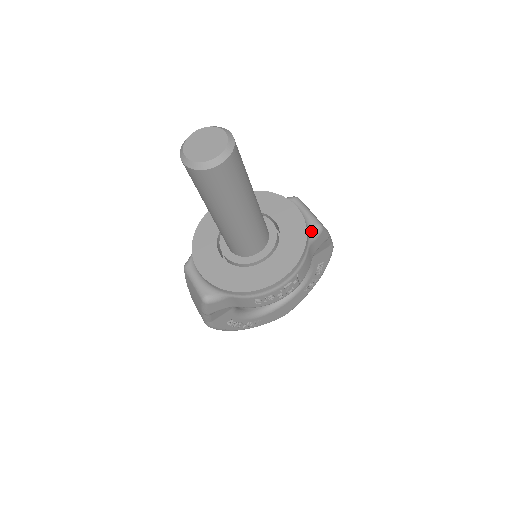
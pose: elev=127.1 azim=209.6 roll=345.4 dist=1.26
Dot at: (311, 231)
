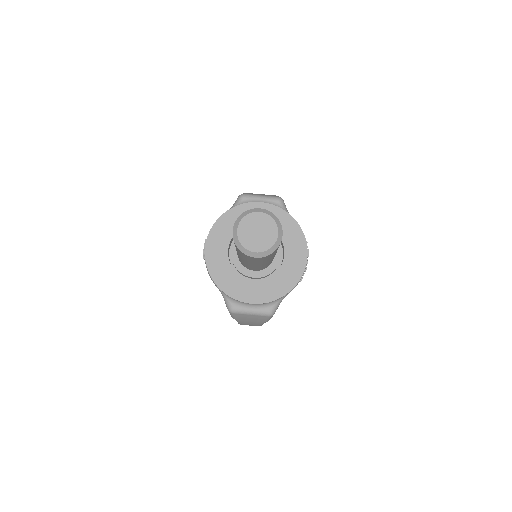
Dot at: occluded
